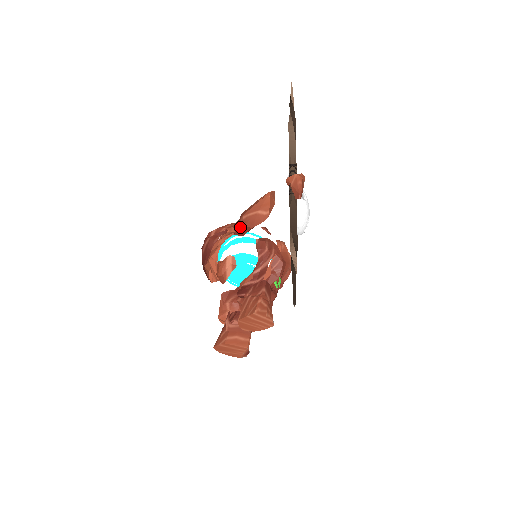
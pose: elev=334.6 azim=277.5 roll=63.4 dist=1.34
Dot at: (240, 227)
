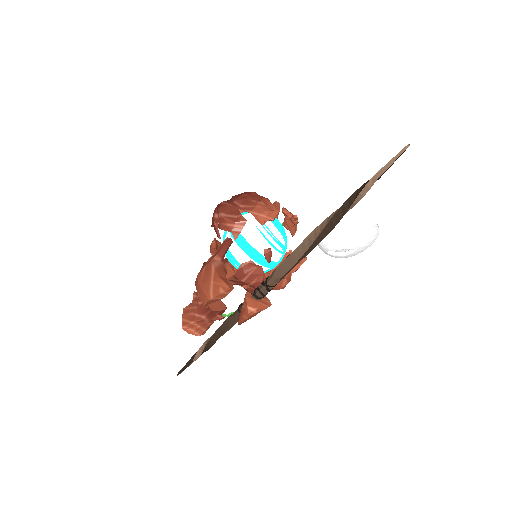
Dot at: occluded
